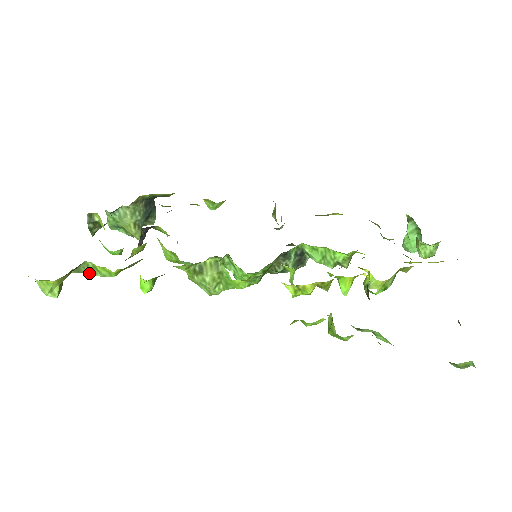
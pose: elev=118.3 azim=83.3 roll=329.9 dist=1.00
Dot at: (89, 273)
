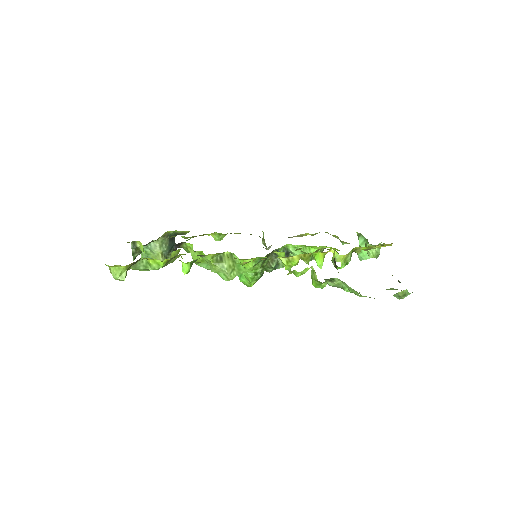
Dot at: (143, 268)
